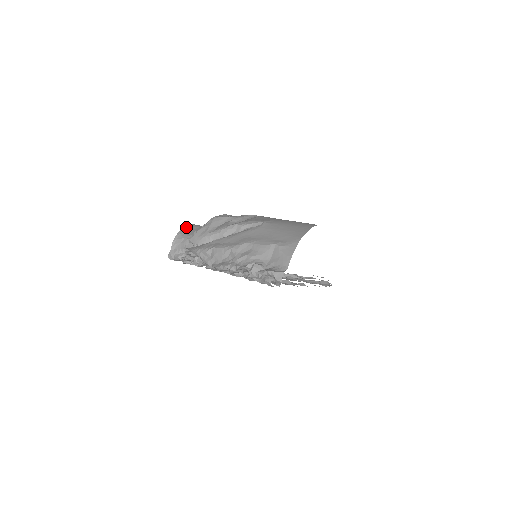
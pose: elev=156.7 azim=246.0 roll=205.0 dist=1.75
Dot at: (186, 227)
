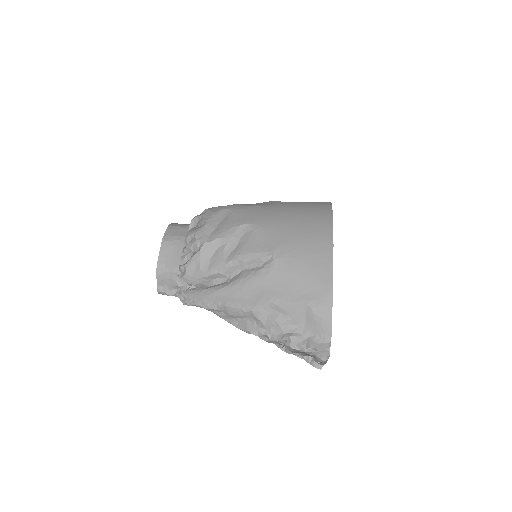
Dot at: (161, 250)
